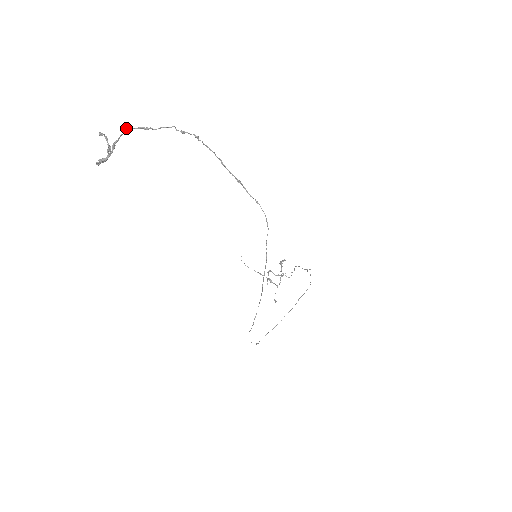
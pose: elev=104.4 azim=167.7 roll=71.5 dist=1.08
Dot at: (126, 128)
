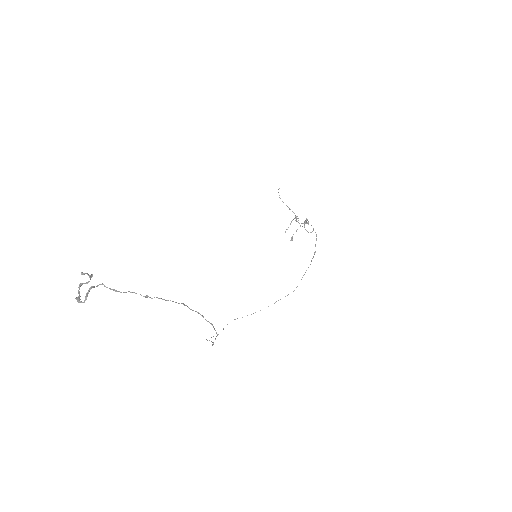
Dot at: (100, 284)
